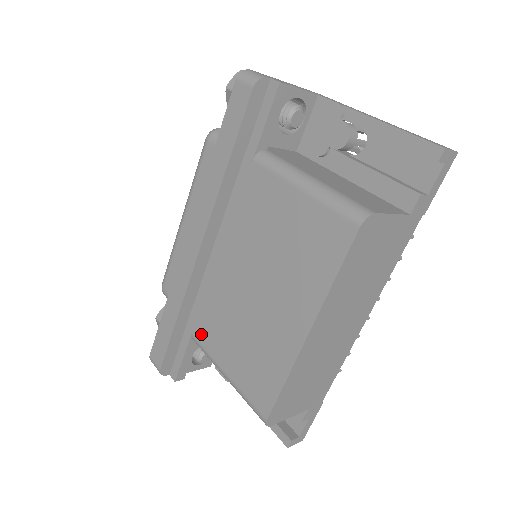
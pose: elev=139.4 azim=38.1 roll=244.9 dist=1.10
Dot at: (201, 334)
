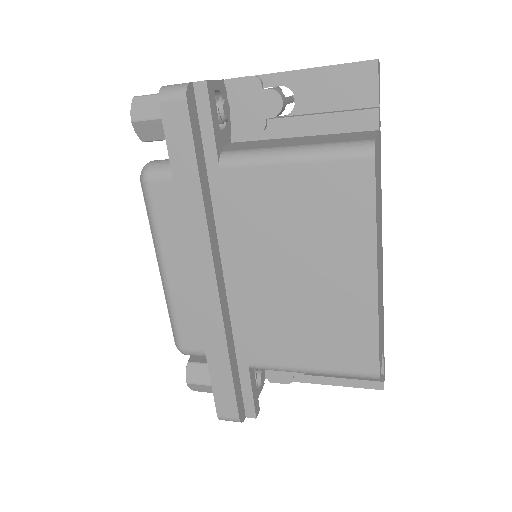
Dot at: (260, 356)
